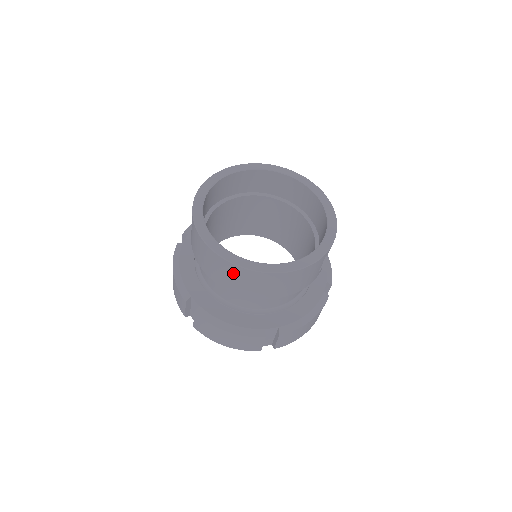
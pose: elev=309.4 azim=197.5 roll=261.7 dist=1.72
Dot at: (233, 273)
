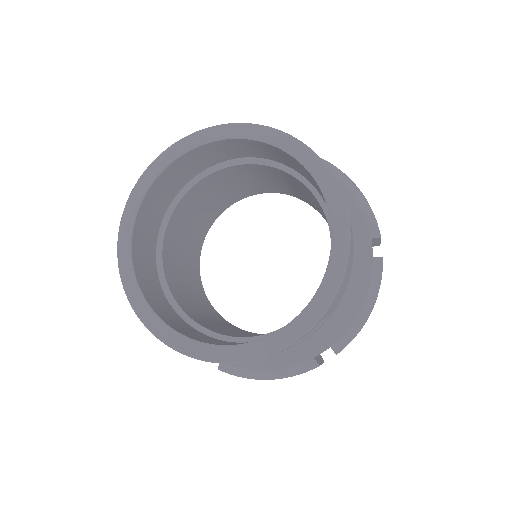
Dot at: occluded
